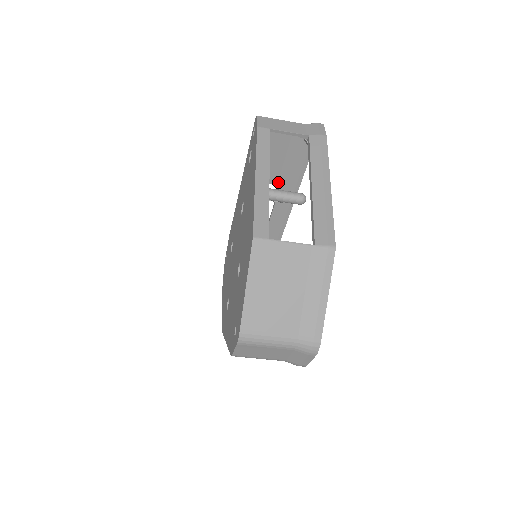
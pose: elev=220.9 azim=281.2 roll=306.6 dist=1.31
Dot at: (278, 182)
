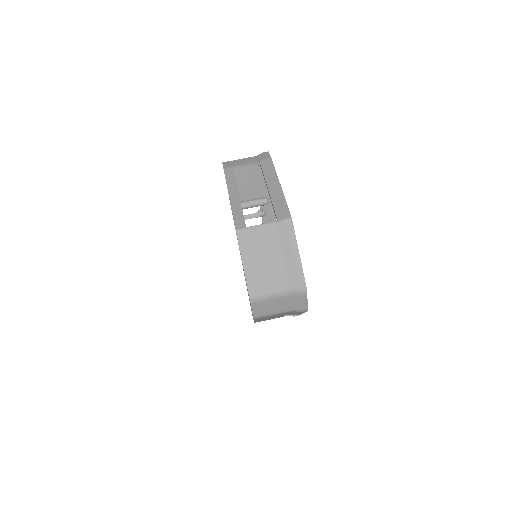
Dot at: occluded
